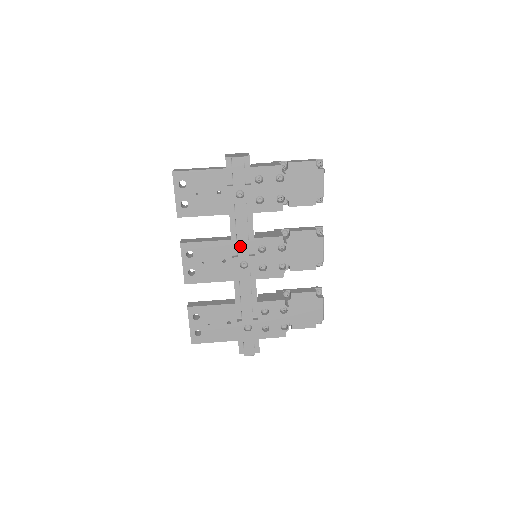
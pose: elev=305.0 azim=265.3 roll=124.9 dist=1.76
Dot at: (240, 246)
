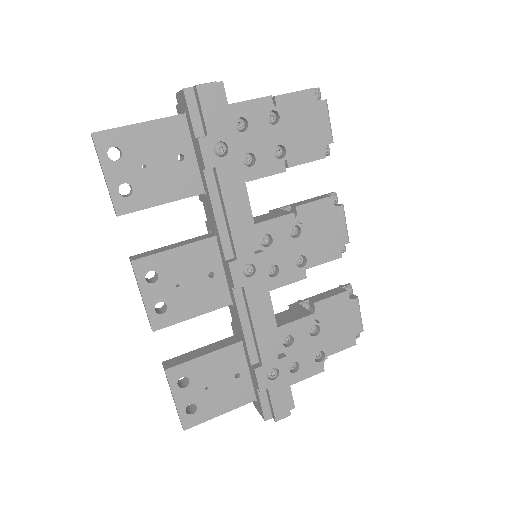
Dot at: (237, 240)
